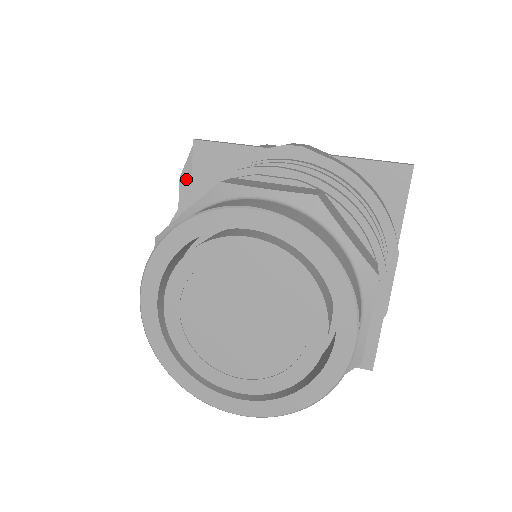
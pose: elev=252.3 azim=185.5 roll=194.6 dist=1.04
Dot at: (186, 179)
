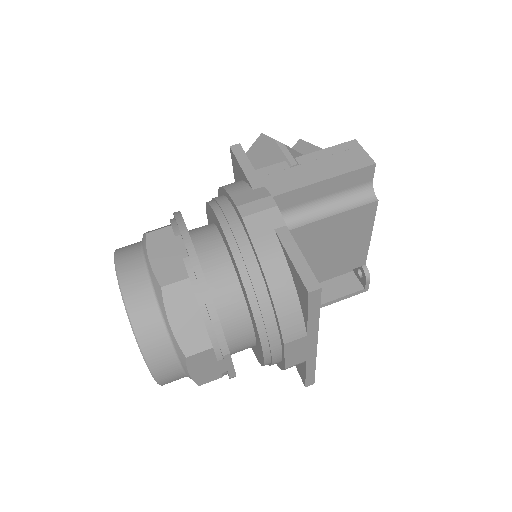
Dot at: occluded
